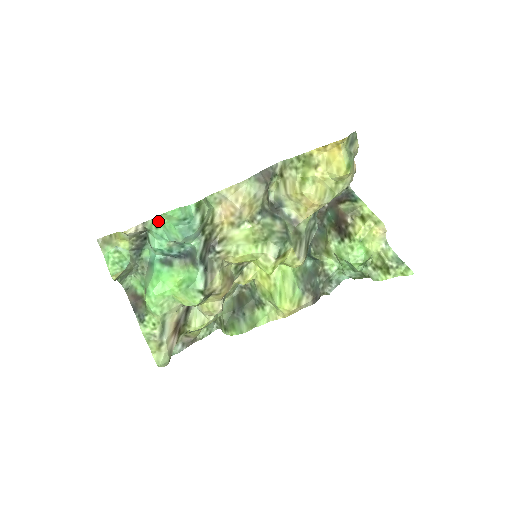
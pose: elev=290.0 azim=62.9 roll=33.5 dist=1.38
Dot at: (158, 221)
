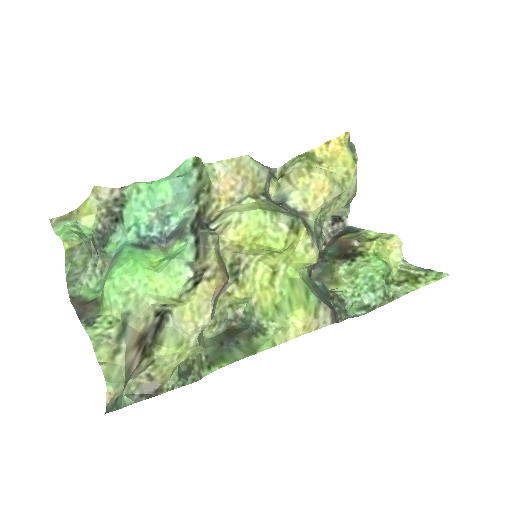
Dot at: (142, 182)
